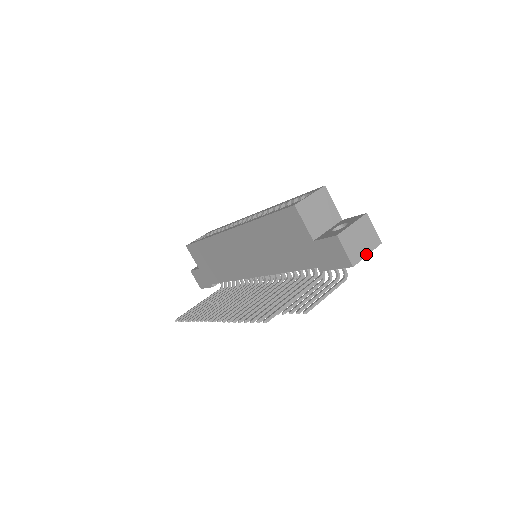
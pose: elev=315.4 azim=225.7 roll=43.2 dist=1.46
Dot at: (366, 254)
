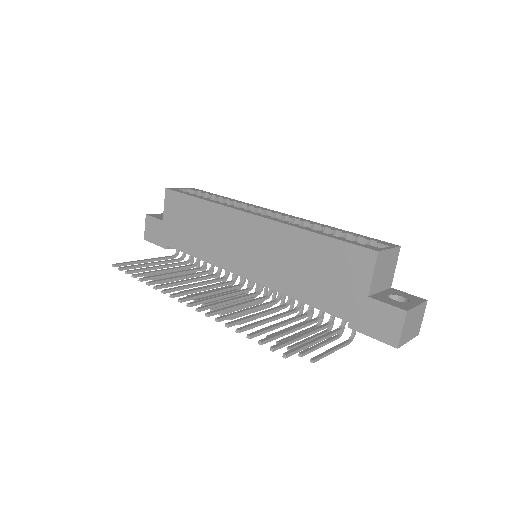
Dot at: (408, 340)
